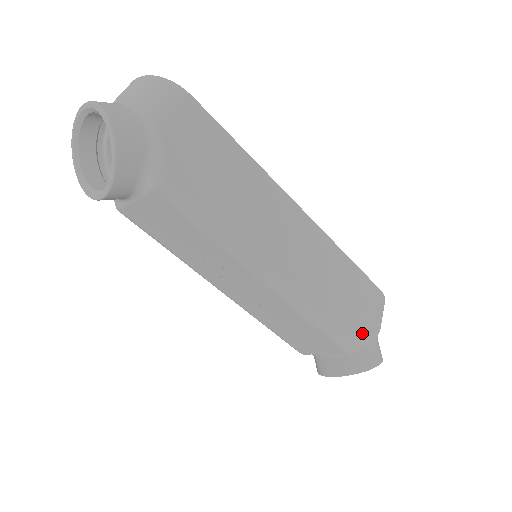
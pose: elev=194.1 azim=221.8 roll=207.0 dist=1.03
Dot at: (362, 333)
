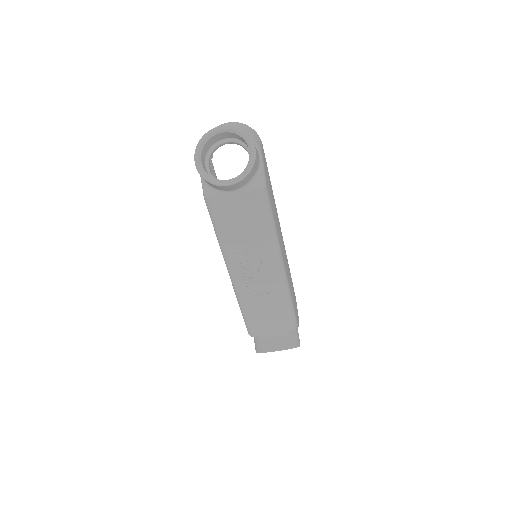
Dot at: (298, 321)
